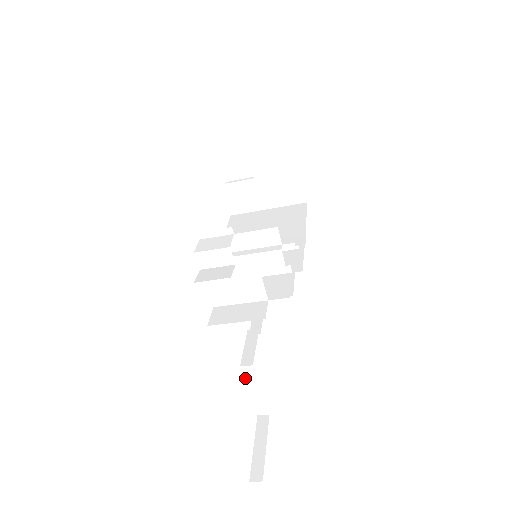
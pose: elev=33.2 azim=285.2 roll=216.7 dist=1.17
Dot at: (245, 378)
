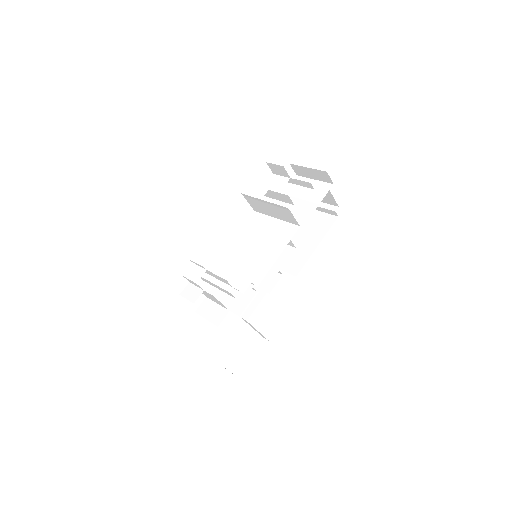
Dot at: occluded
